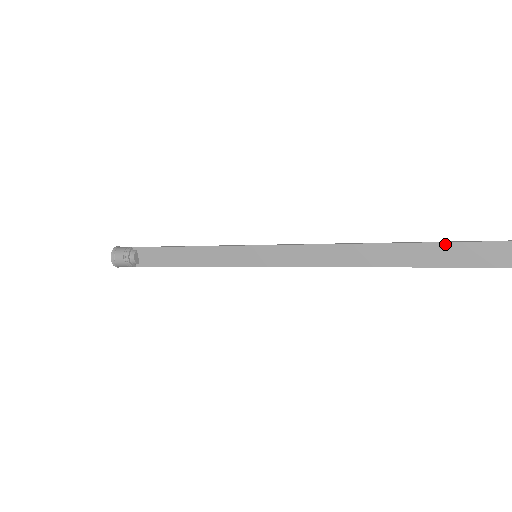
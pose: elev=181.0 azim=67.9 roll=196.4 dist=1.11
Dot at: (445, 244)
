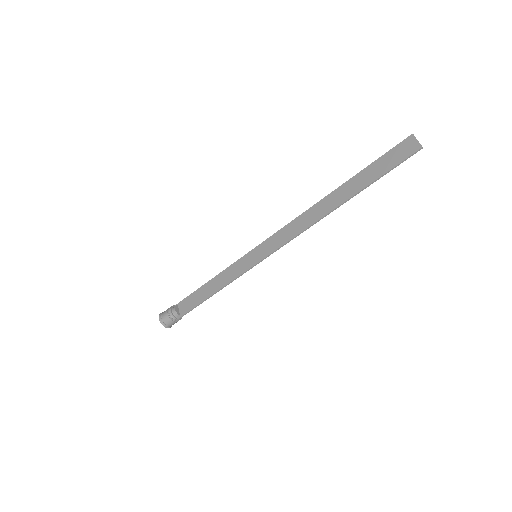
Dot at: (371, 165)
